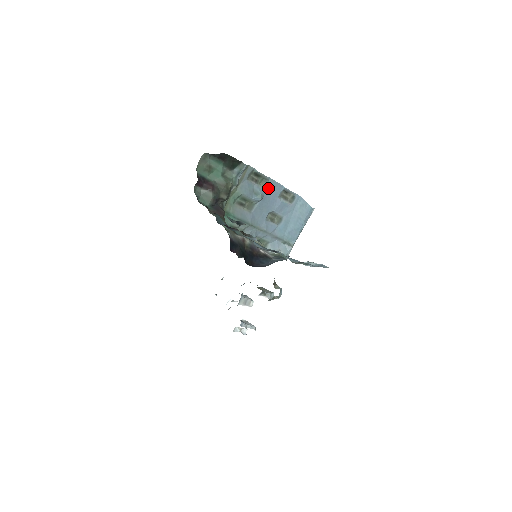
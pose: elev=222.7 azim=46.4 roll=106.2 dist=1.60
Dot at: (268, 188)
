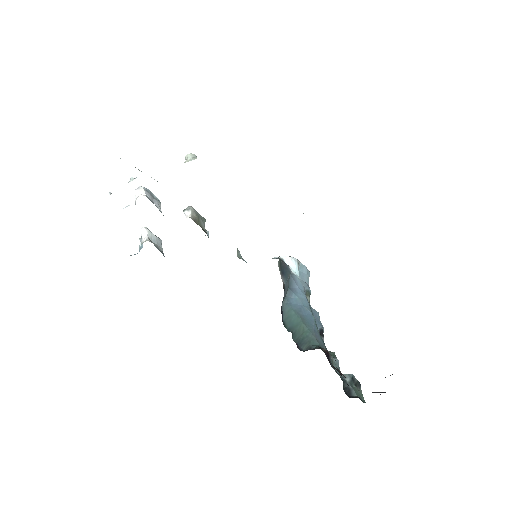
Dot at: occluded
